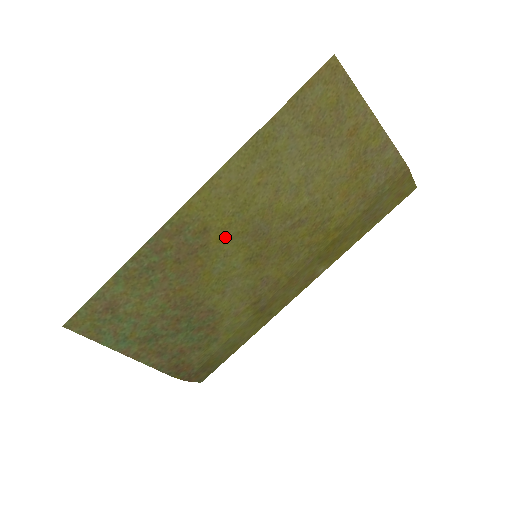
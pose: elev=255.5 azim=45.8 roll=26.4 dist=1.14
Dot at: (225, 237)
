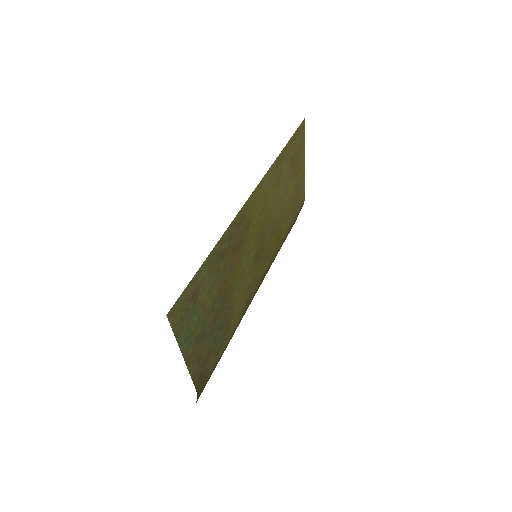
Dot at: (253, 234)
